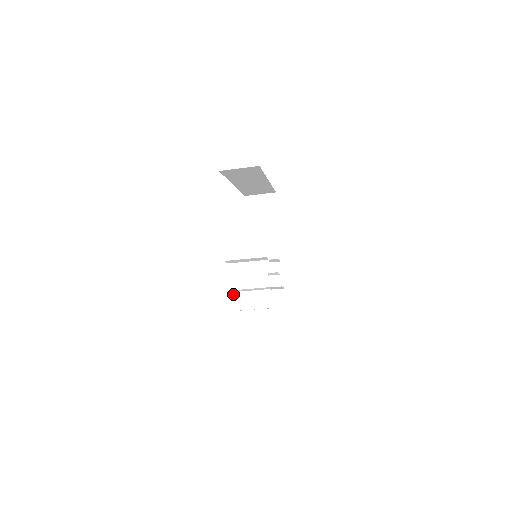
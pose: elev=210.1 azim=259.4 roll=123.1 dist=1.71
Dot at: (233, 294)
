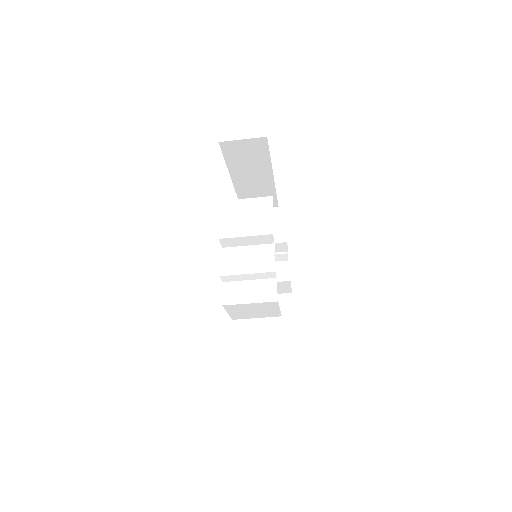
Dot at: (227, 284)
